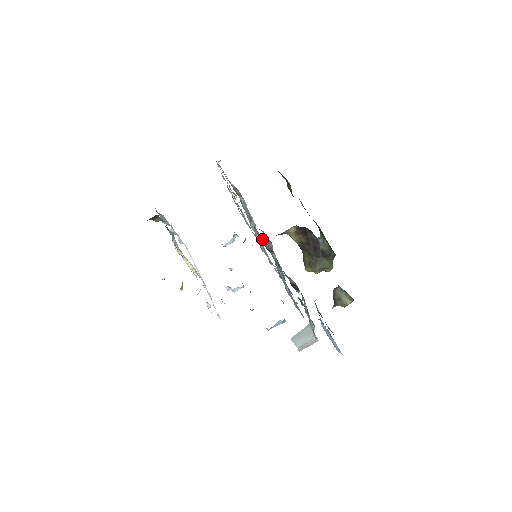
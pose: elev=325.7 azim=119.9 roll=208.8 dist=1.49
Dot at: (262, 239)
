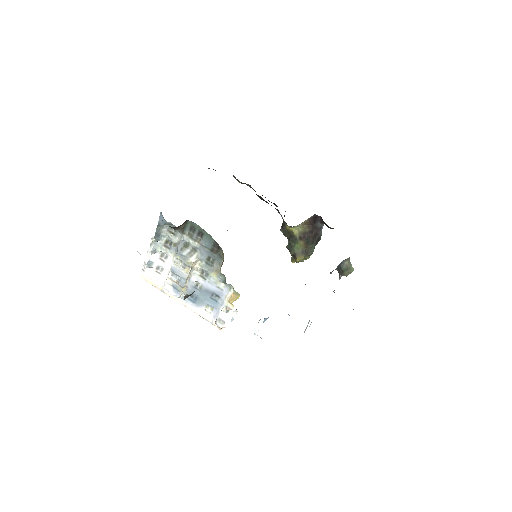
Dot at: occluded
